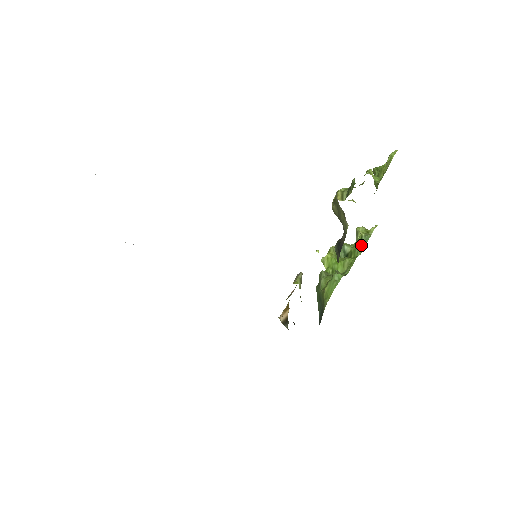
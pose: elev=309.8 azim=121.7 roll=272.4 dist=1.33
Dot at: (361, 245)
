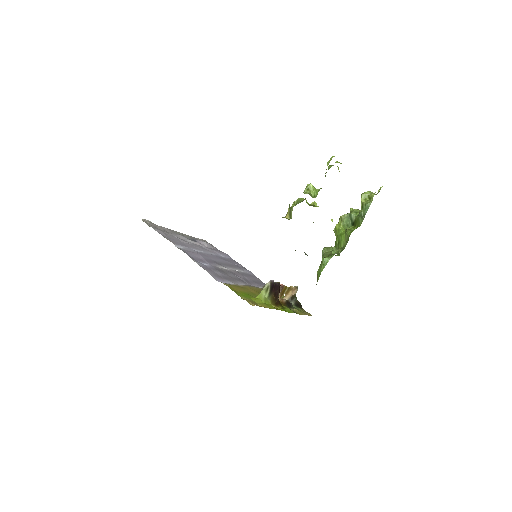
Dot at: (362, 214)
